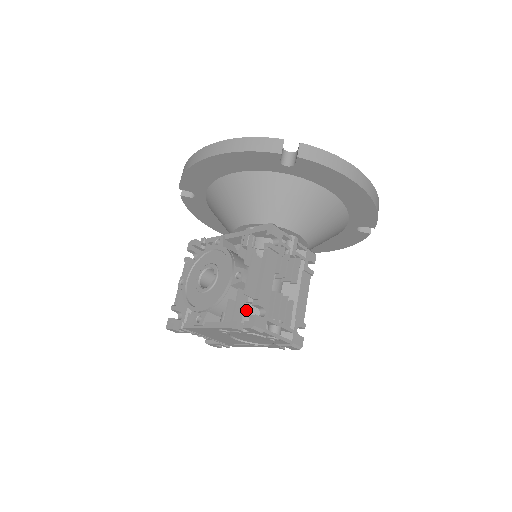
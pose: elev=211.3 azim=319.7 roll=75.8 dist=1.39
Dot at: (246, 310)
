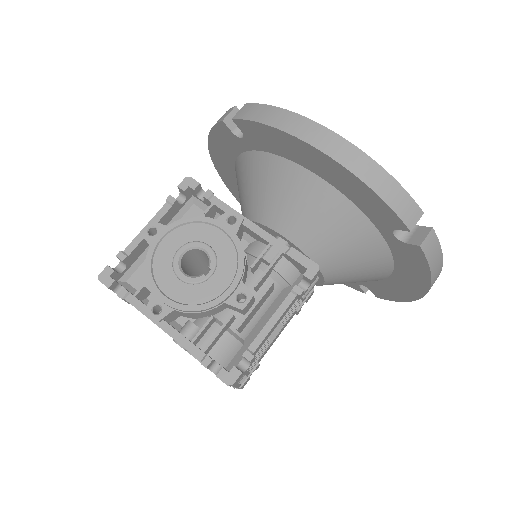
Dot at: (223, 340)
